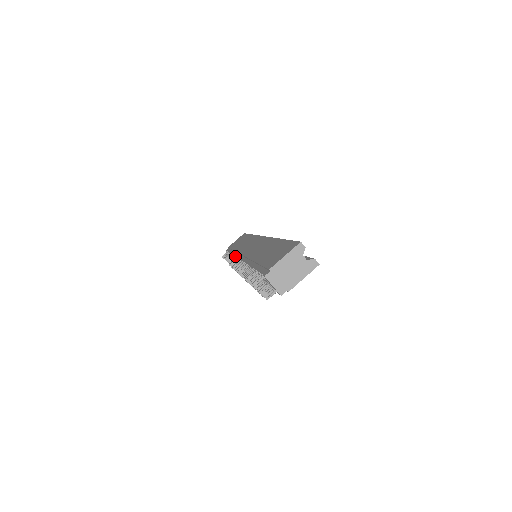
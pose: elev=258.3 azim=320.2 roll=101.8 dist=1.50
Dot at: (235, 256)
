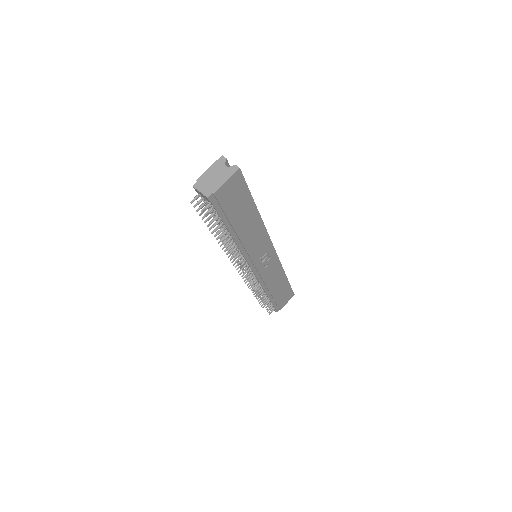
Dot at: occluded
